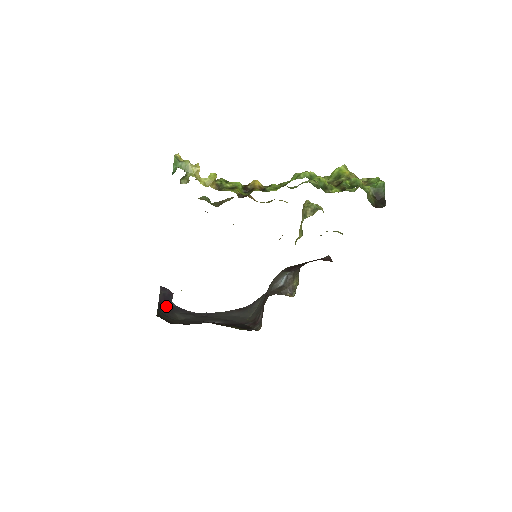
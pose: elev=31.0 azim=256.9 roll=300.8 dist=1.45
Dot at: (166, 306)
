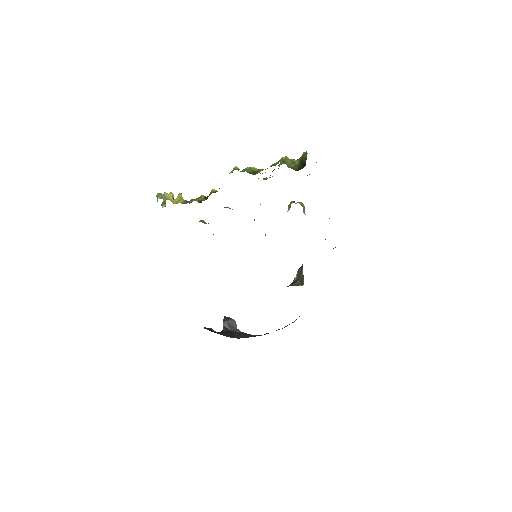
Dot at: (231, 332)
